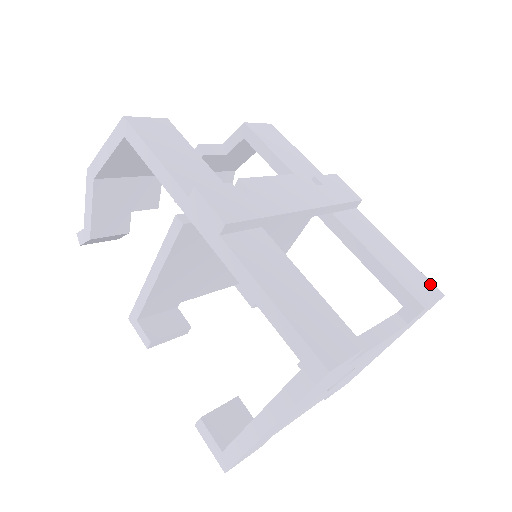
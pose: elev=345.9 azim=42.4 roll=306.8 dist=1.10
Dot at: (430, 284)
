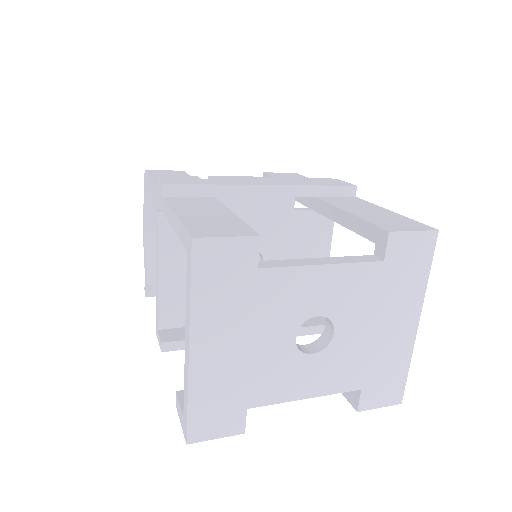
Dot at: (420, 225)
